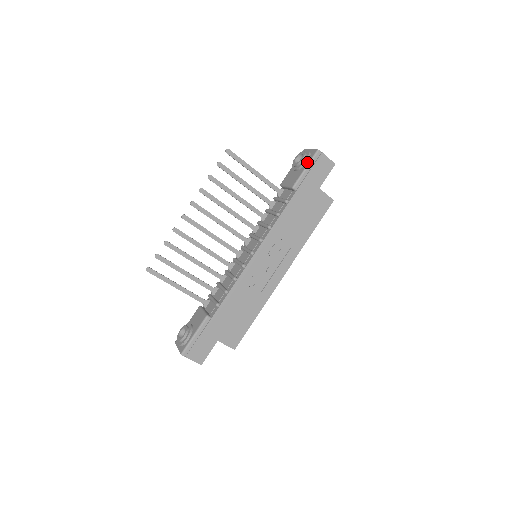
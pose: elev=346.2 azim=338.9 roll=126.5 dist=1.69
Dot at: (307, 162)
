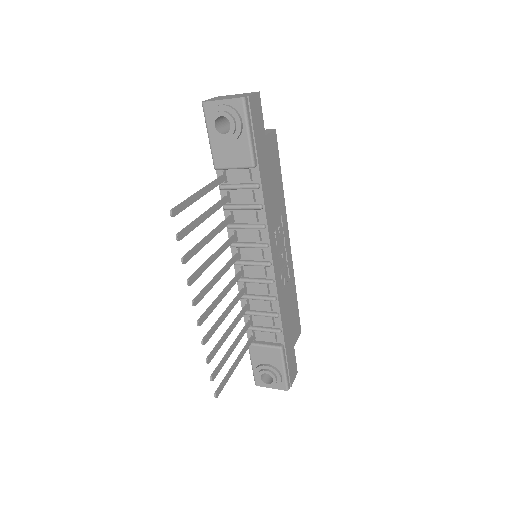
Dot at: (242, 123)
